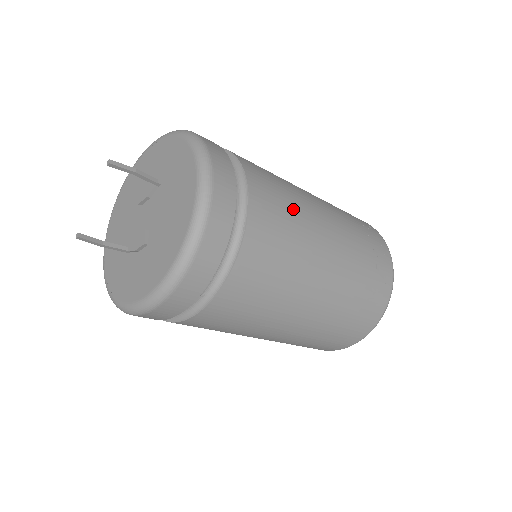
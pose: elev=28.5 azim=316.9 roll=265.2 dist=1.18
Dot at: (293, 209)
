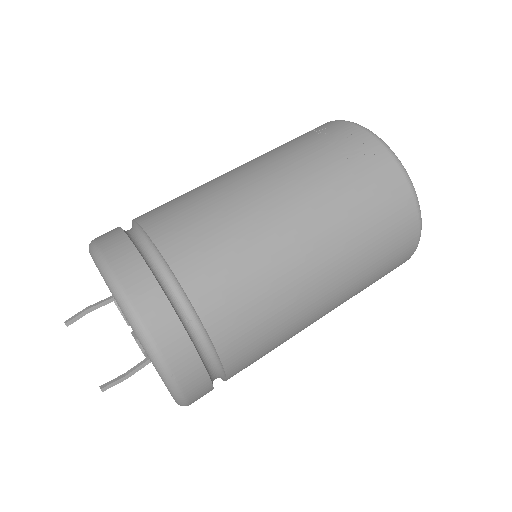
Dot at: (195, 195)
